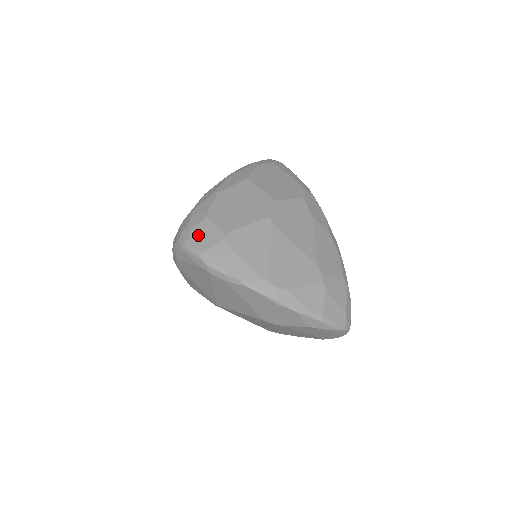
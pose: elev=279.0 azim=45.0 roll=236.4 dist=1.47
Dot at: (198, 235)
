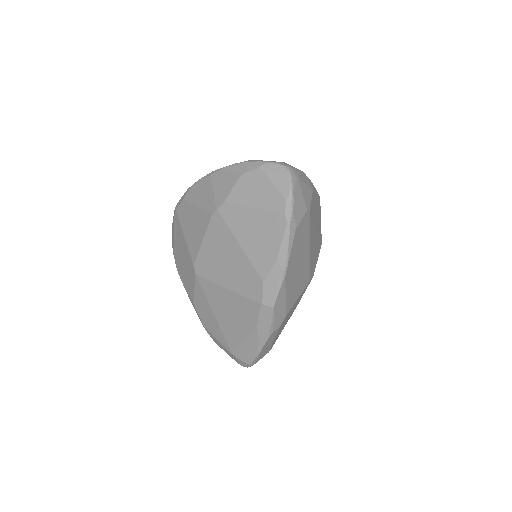
Dot at: occluded
